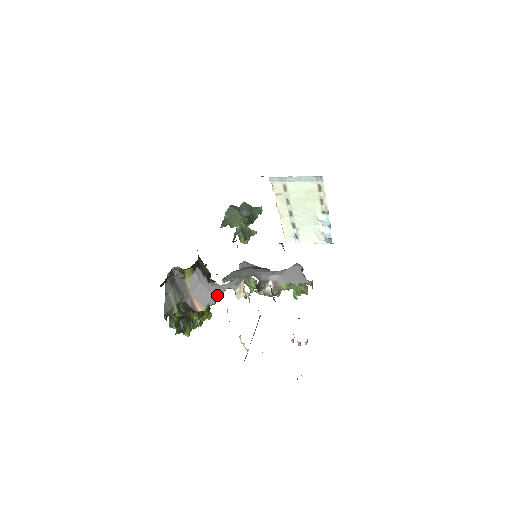
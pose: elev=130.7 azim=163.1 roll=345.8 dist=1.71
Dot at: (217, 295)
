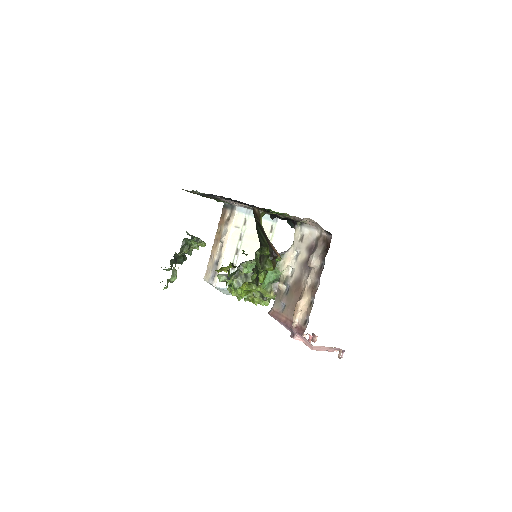
Dot at: occluded
